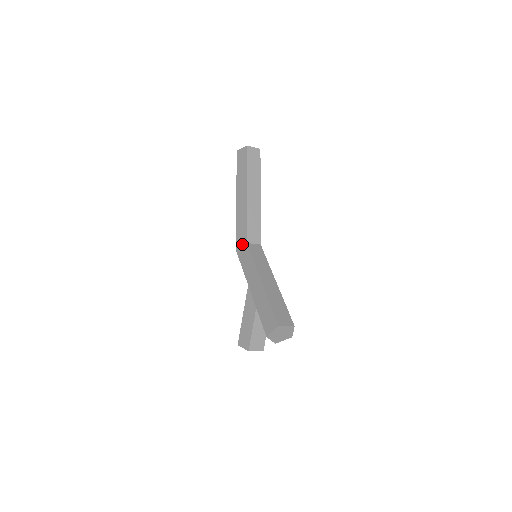
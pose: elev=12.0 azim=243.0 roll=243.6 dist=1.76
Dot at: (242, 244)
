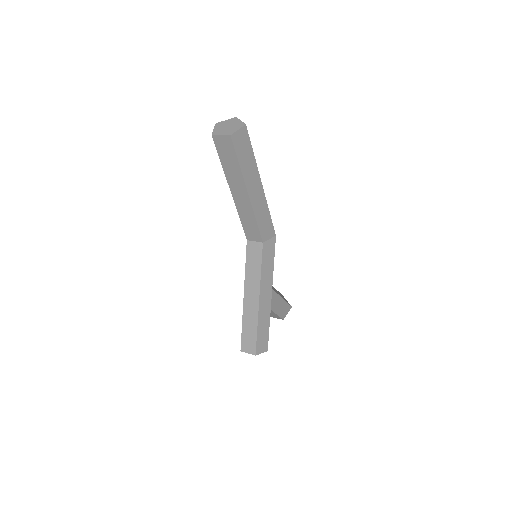
Dot at: occluded
